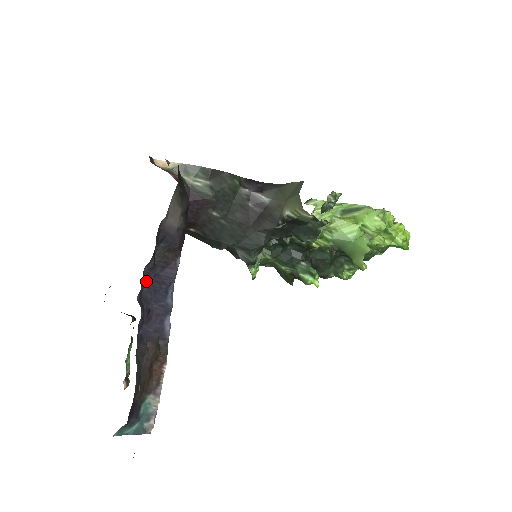
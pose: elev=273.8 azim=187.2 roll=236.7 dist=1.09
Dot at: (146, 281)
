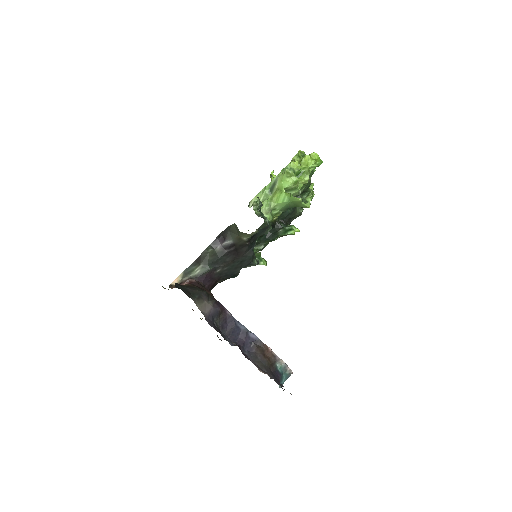
Dot at: (226, 334)
